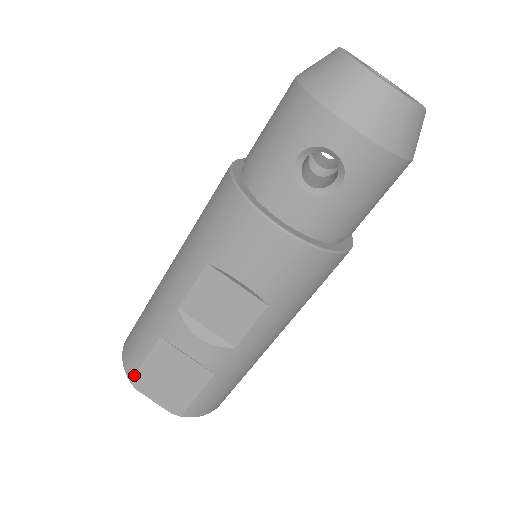
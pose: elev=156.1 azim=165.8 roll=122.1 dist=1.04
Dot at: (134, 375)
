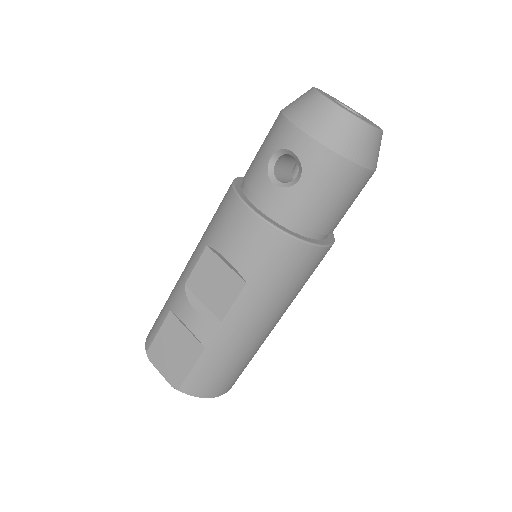
Dot at: (149, 346)
